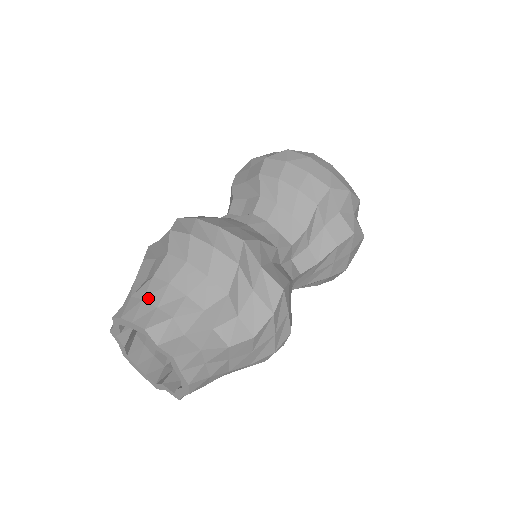
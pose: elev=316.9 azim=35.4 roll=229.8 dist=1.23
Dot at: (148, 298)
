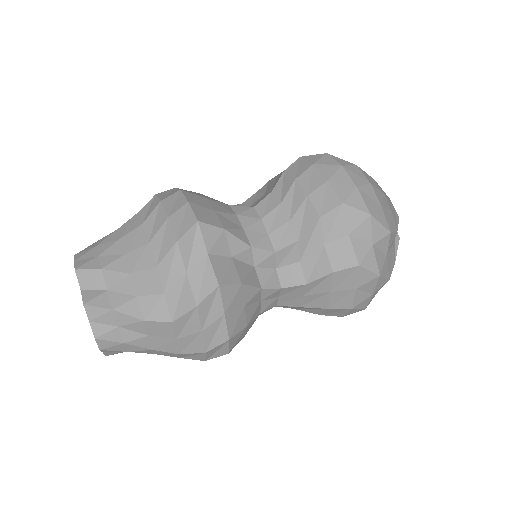
Dot at: (100, 246)
